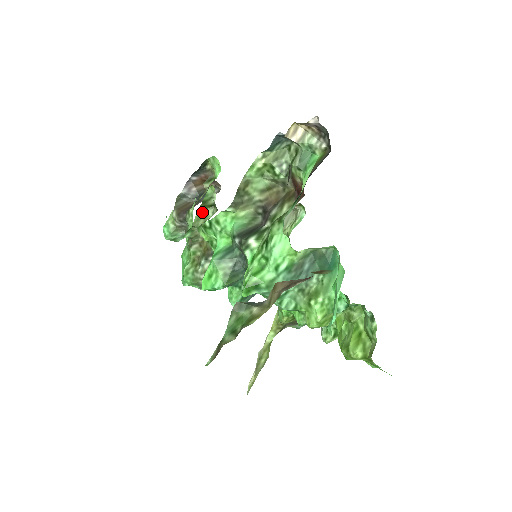
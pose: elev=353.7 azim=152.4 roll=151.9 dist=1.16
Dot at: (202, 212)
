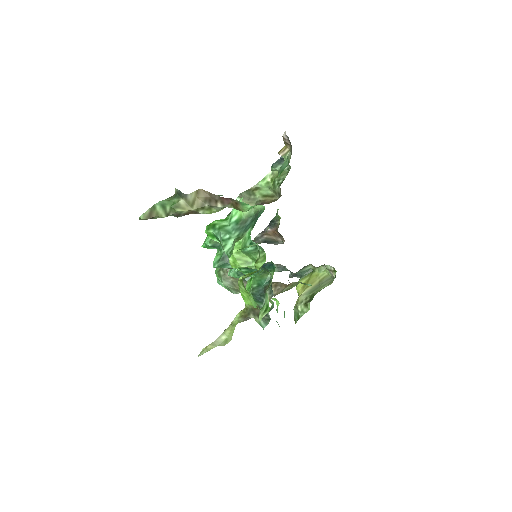
Dot at: occluded
